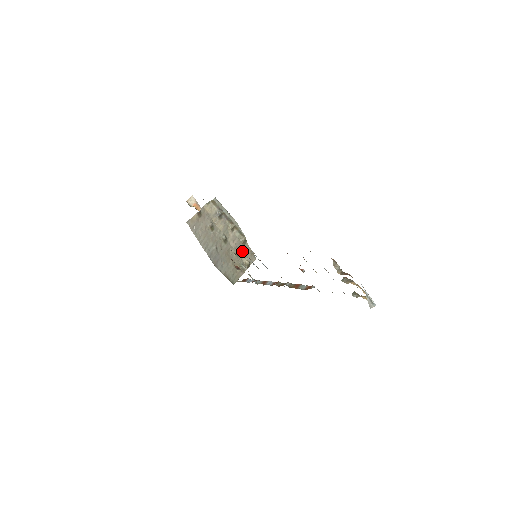
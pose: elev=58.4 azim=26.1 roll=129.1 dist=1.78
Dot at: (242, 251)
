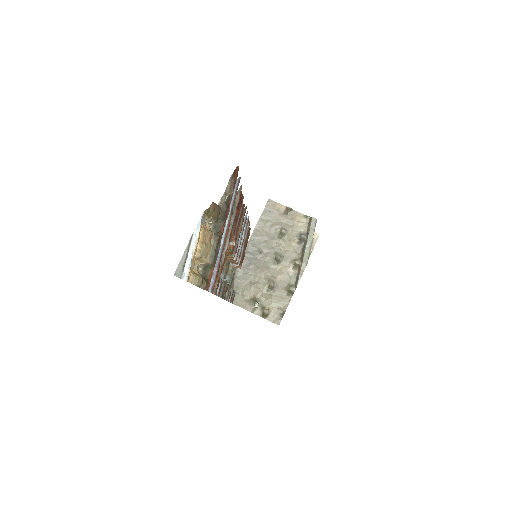
Dot at: (277, 296)
